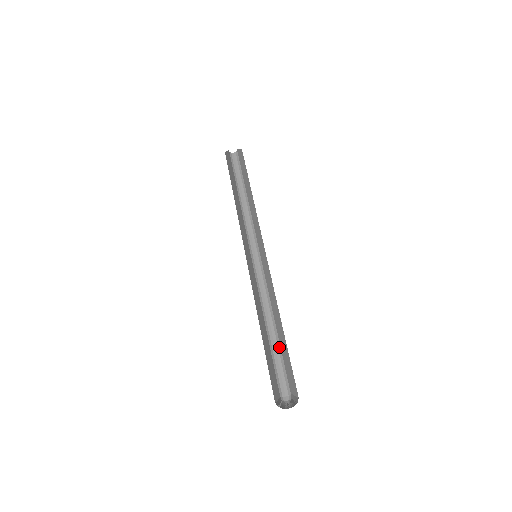
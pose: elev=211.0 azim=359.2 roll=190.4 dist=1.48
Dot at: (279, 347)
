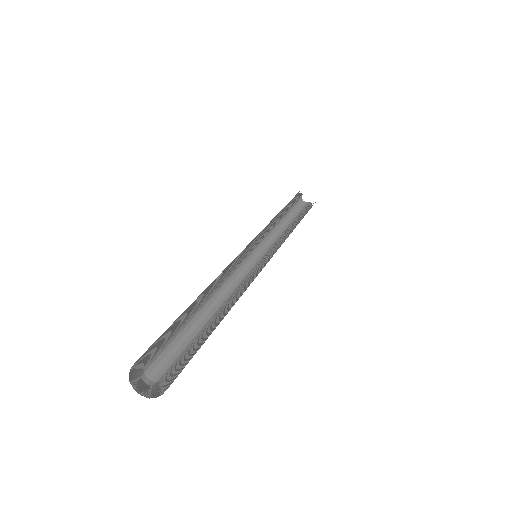
Dot at: occluded
